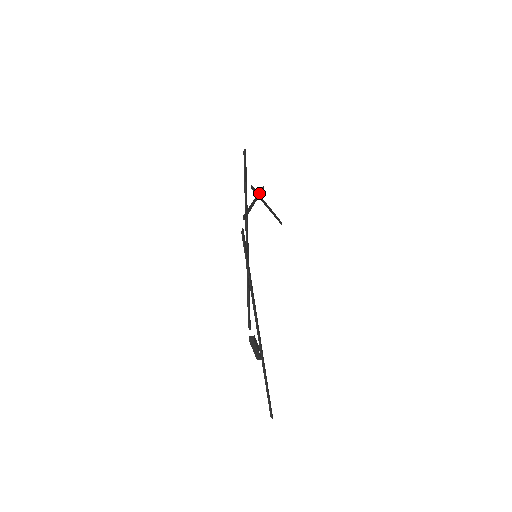
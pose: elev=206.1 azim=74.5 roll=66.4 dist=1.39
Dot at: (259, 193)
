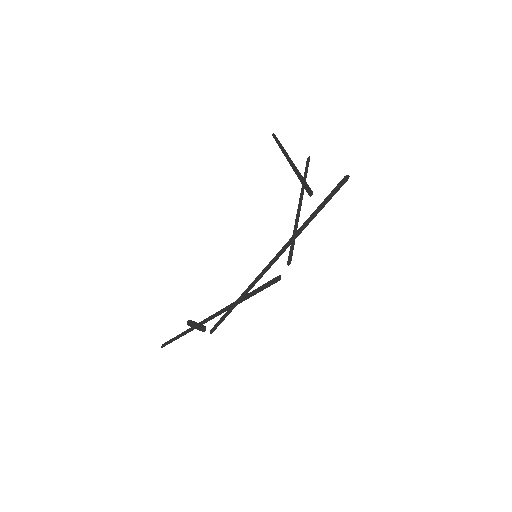
Dot at: (305, 180)
